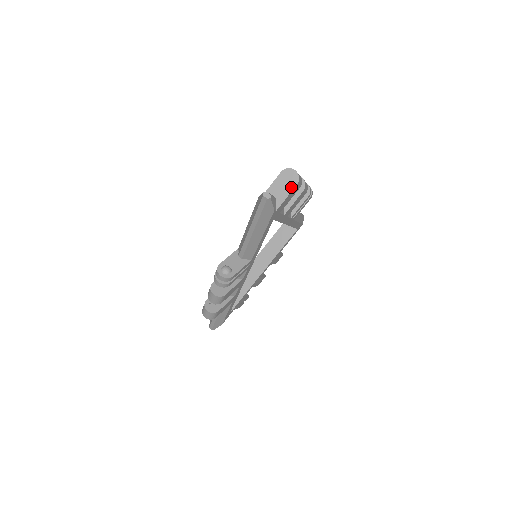
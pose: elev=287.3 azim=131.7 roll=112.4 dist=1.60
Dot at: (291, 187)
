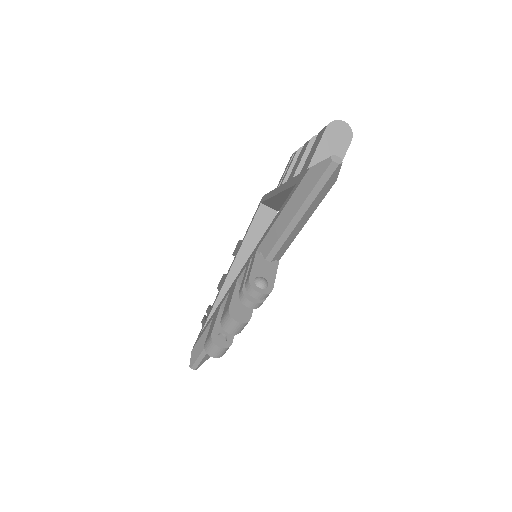
Dot at: (345, 145)
